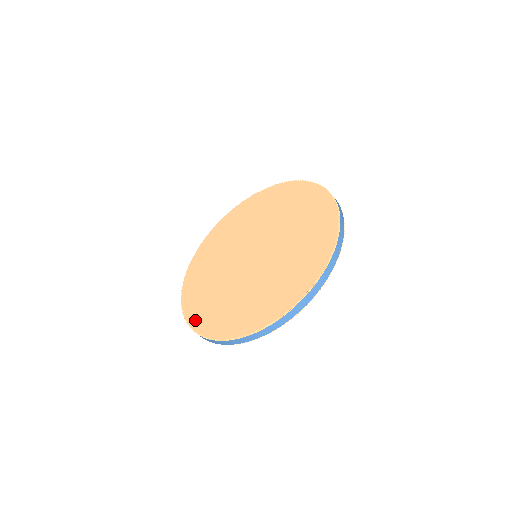
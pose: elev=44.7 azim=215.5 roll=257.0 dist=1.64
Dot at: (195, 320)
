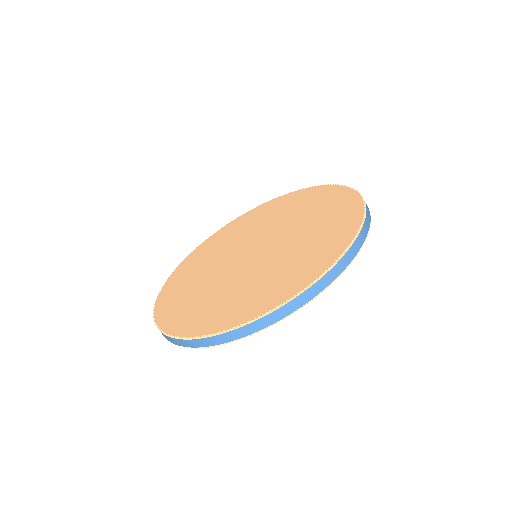
Dot at: (195, 328)
